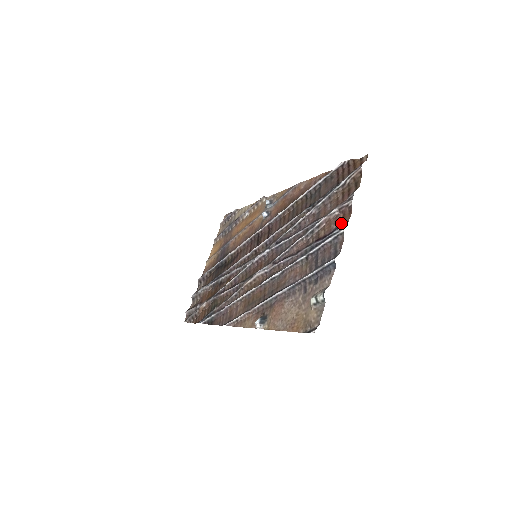
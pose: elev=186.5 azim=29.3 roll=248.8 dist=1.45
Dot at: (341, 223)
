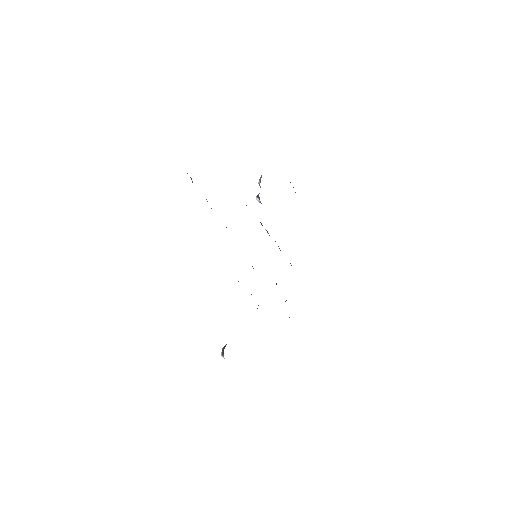
Dot at: occluded
